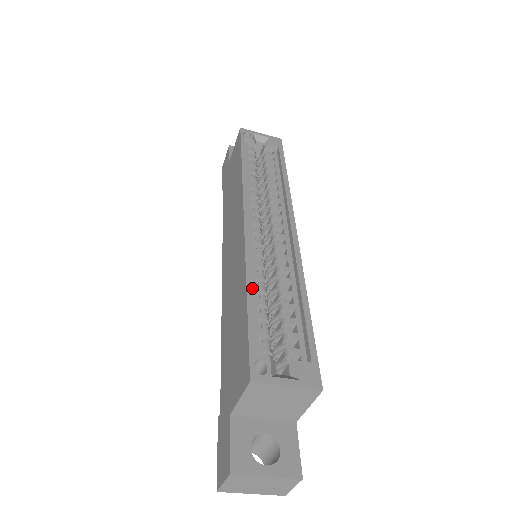
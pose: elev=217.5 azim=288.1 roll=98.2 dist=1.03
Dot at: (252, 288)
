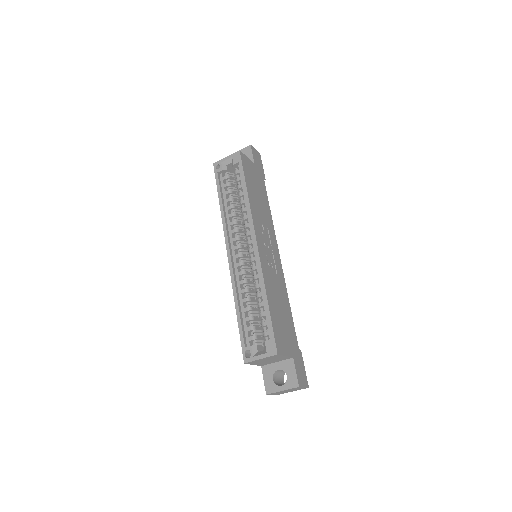
Dot at: (238, 306)
